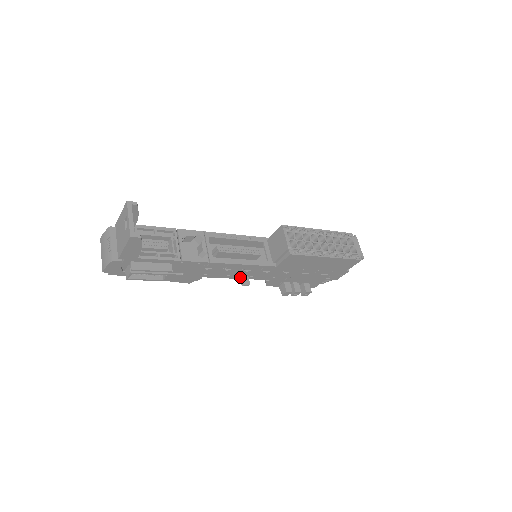
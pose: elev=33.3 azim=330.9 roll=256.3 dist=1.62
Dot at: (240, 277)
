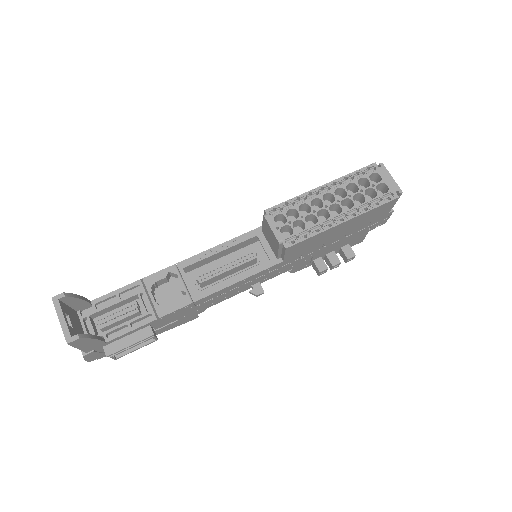
Dot at: (250, 287)
